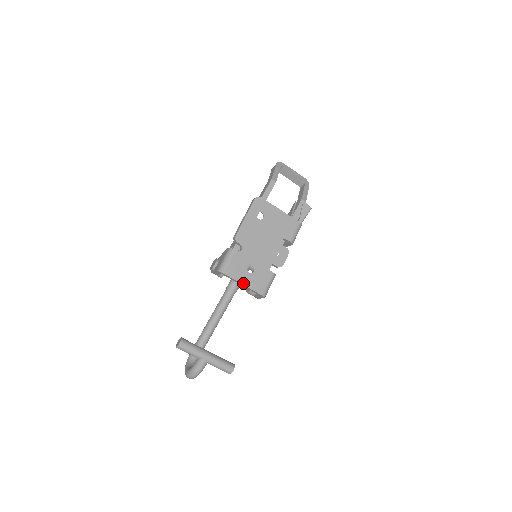
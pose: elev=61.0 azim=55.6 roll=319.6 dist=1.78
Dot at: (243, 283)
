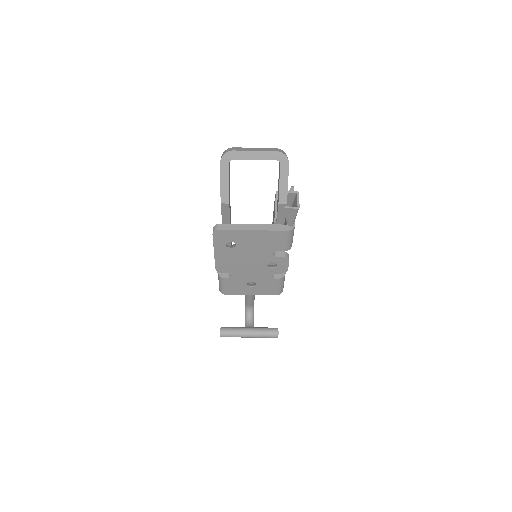
Dot at: (250, 294)
